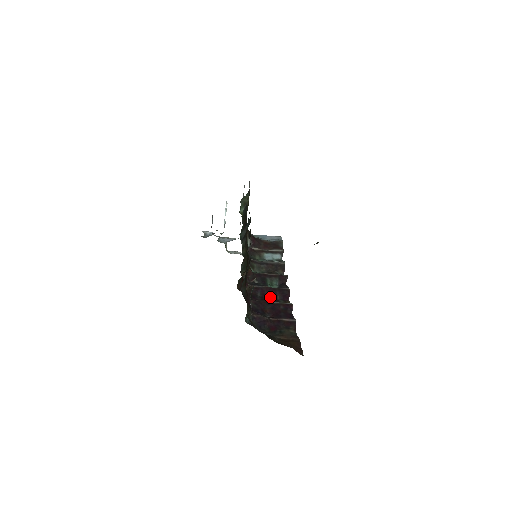
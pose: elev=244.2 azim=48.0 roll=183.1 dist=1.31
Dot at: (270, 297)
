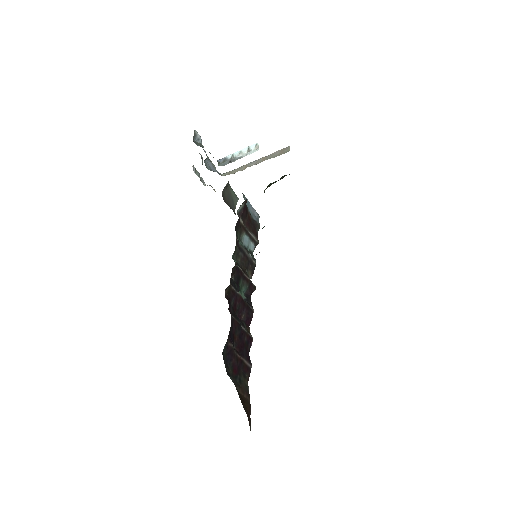
Dot at: (238, 311)
